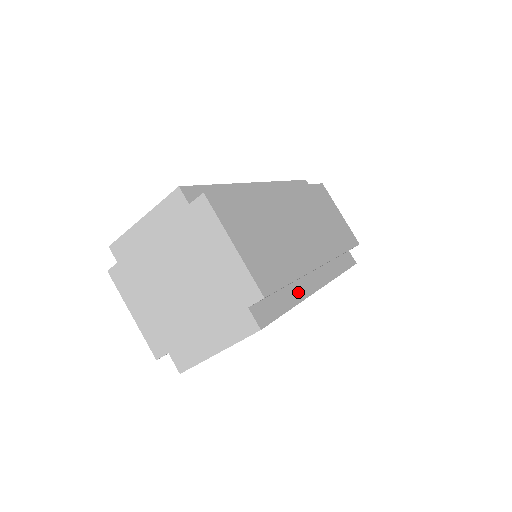
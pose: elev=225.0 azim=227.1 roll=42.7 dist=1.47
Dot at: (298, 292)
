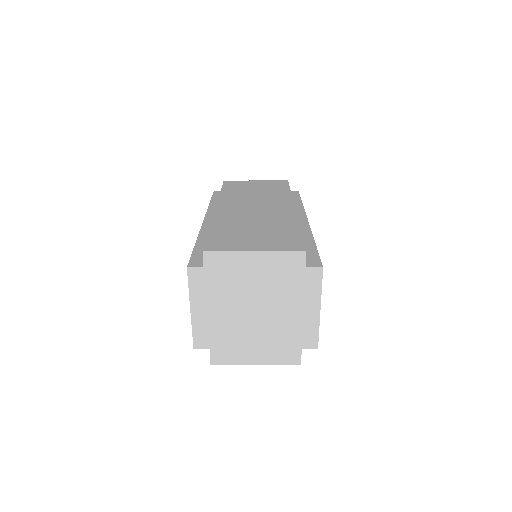
Dot at: occluded
